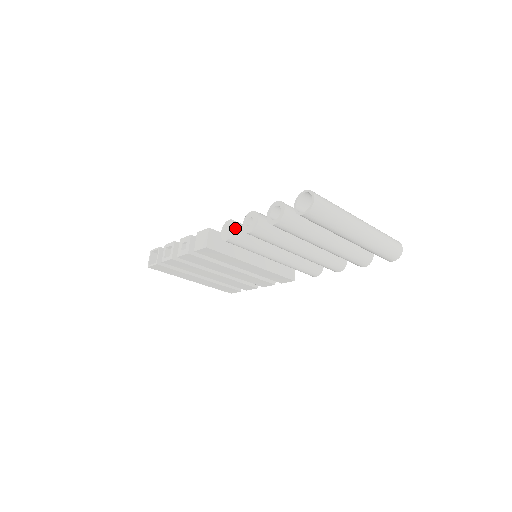
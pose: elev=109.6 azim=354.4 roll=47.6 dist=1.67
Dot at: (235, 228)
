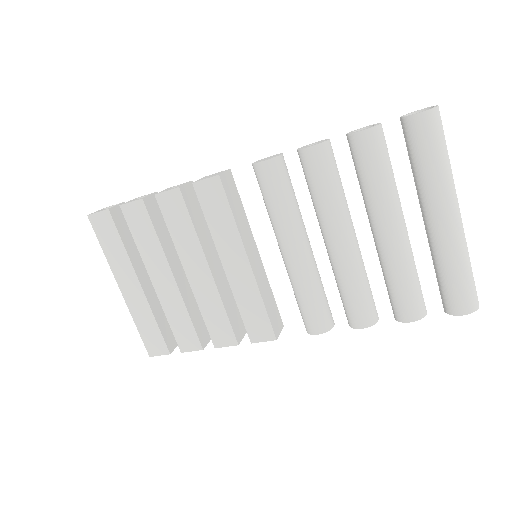
Dot at: (282, 154)
